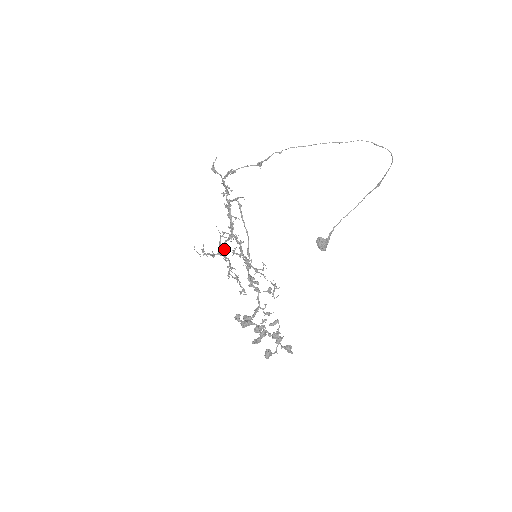
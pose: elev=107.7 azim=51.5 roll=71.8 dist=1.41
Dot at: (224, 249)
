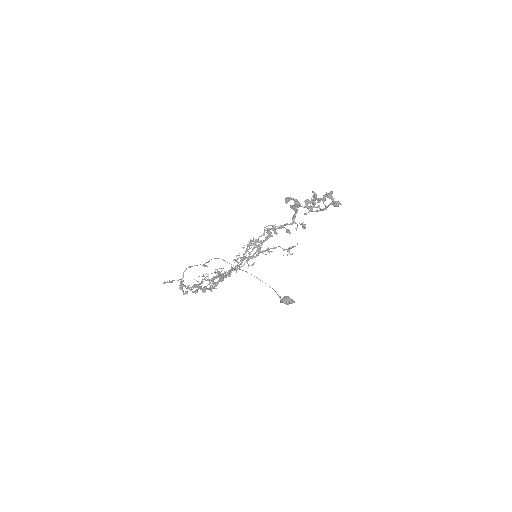
Dot at: (226, 271)
